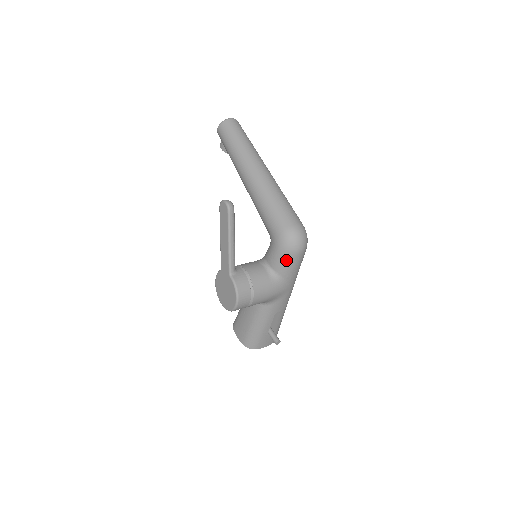
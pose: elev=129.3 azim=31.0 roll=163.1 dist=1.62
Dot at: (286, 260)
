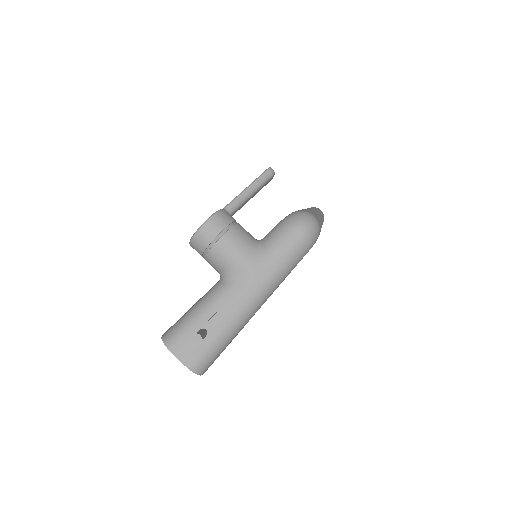
Dot at: (281, 231)
